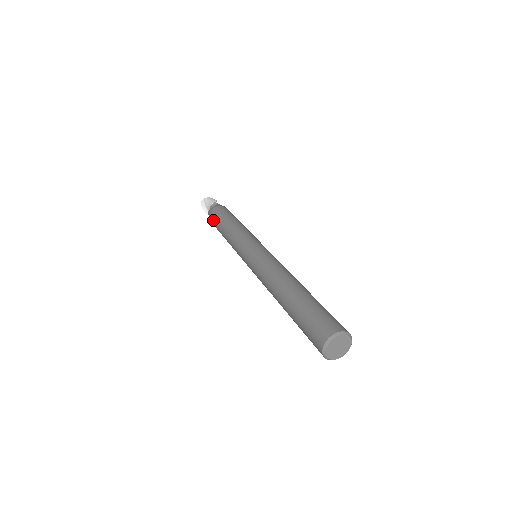
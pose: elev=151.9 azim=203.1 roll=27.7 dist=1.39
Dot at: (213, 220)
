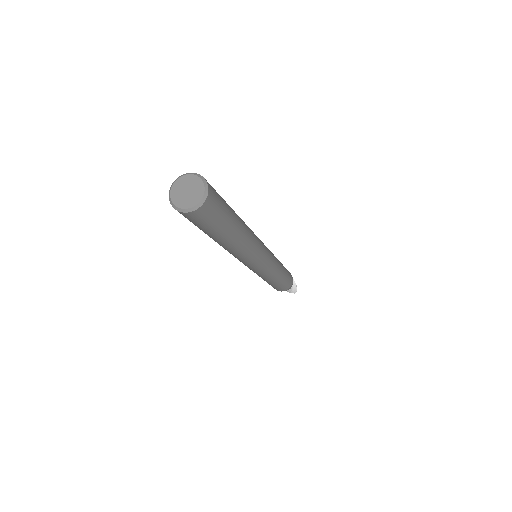
Dot at: occluded
